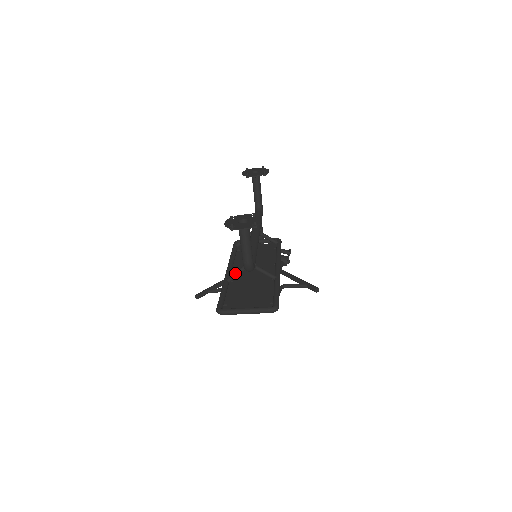
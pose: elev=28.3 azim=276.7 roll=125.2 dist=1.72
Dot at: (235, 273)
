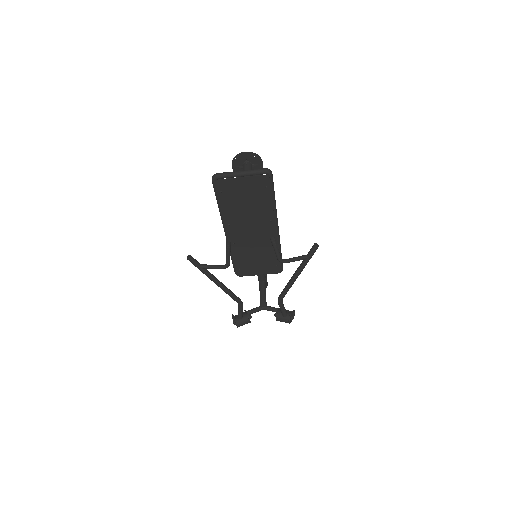
Dot at: occluded
